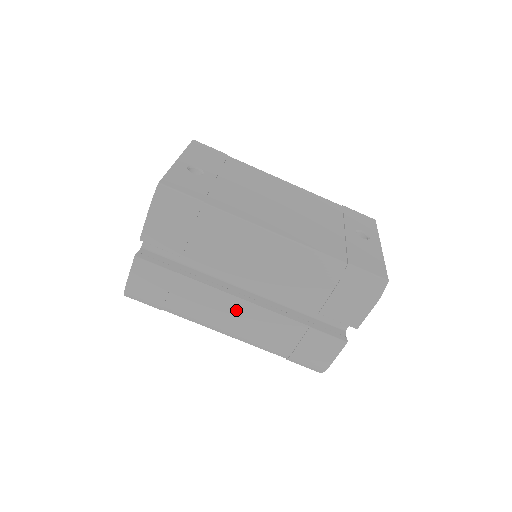
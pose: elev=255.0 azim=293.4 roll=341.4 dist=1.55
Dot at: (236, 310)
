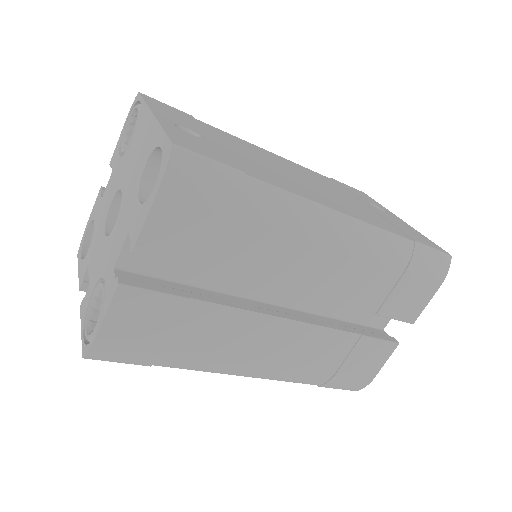
Dot at: (272, 336)
